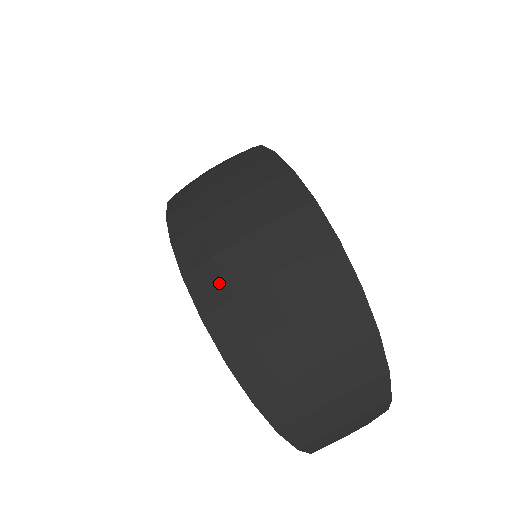
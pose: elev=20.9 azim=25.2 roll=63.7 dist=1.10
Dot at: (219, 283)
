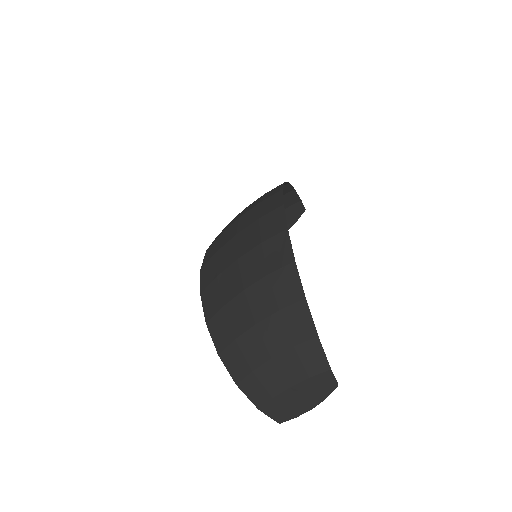
Dot at: (214, 268)
